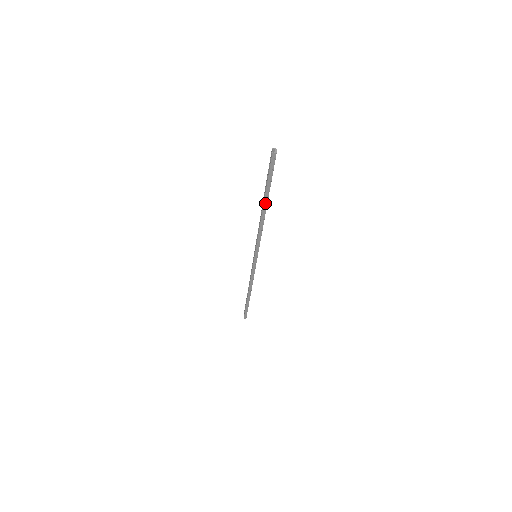
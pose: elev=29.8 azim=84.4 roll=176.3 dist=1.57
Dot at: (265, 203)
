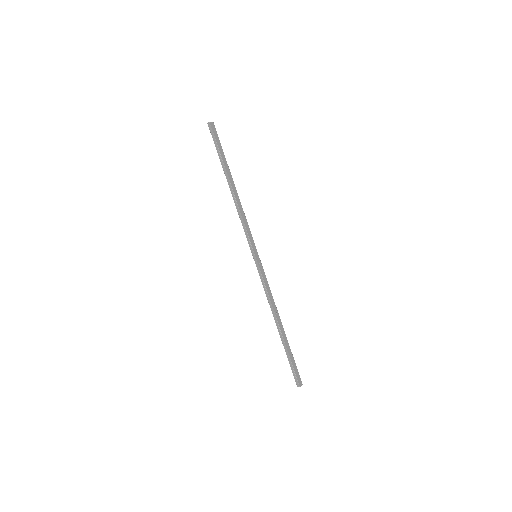
Dot at: (227, 177)
